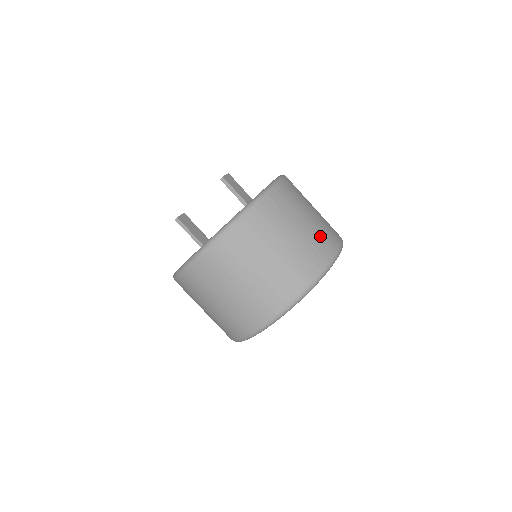
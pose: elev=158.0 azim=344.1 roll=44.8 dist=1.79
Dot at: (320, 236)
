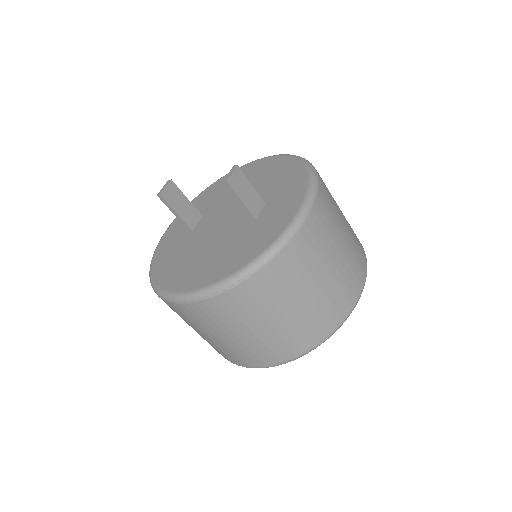
Dot at: (338, 293)
